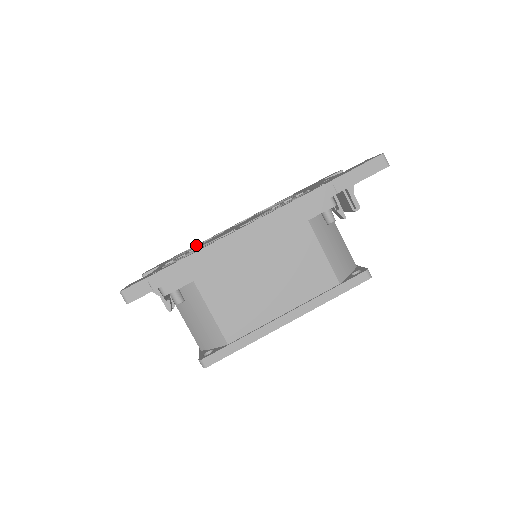
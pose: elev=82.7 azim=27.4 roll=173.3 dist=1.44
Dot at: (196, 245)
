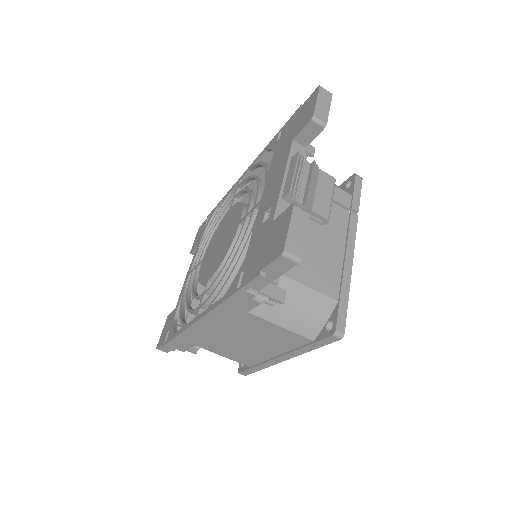
Dot at: (218, 210)
